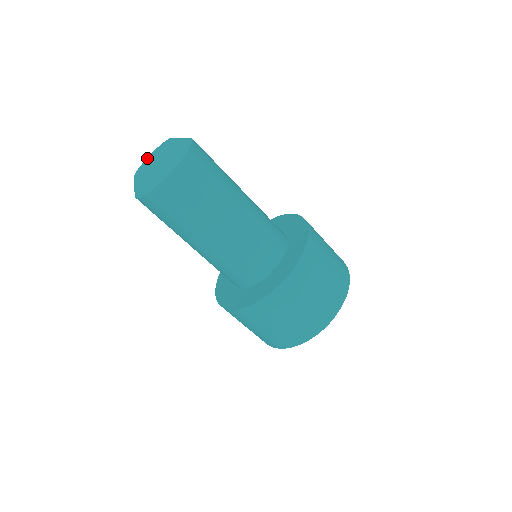
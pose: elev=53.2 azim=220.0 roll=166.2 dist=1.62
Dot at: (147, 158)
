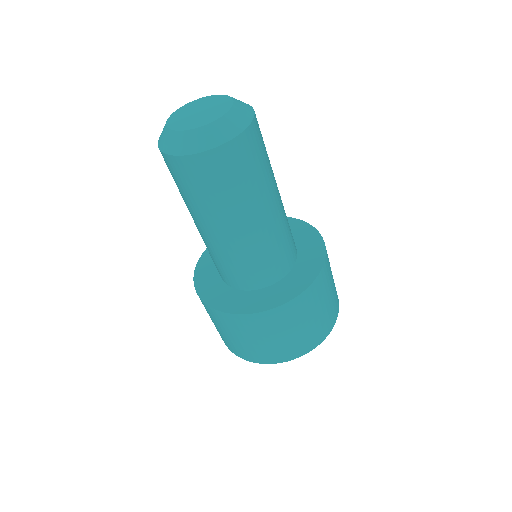
Dot at: (171, 119)
